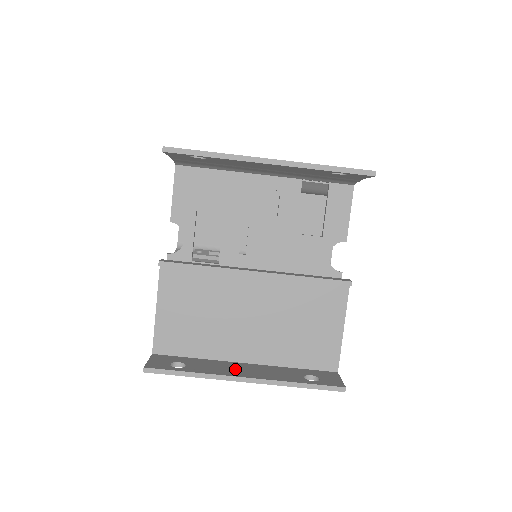
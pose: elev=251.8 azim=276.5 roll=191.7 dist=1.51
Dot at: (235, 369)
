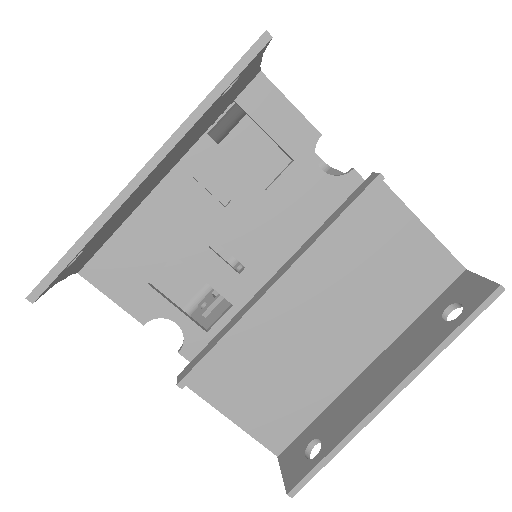
Dot at: (369, 390)
